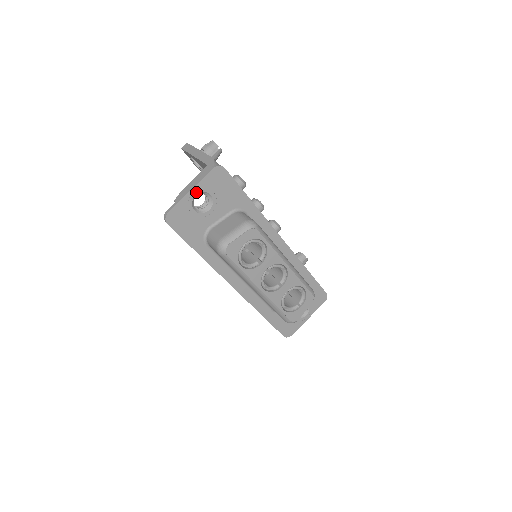
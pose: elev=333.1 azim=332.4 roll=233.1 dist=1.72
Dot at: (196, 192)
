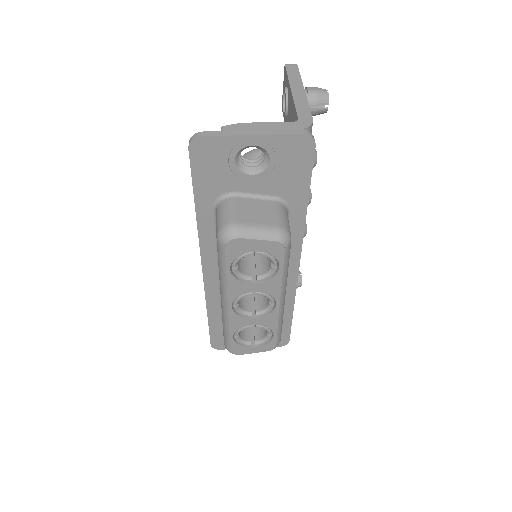
Dot at: (256, 142)
